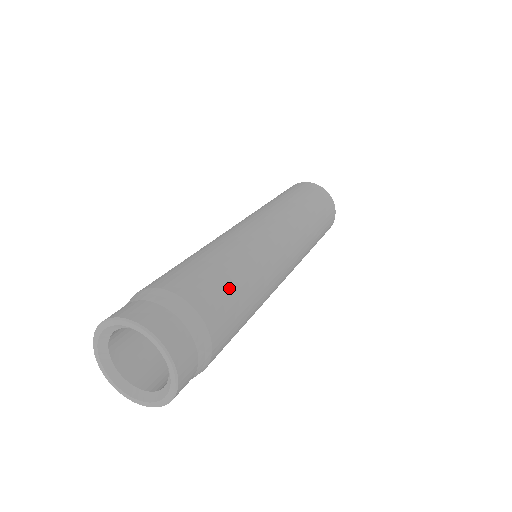
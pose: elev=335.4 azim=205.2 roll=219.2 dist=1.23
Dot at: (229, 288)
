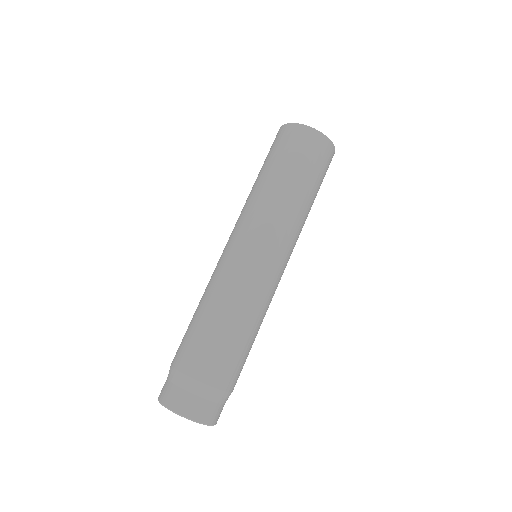
Dot at: (247, 356)
